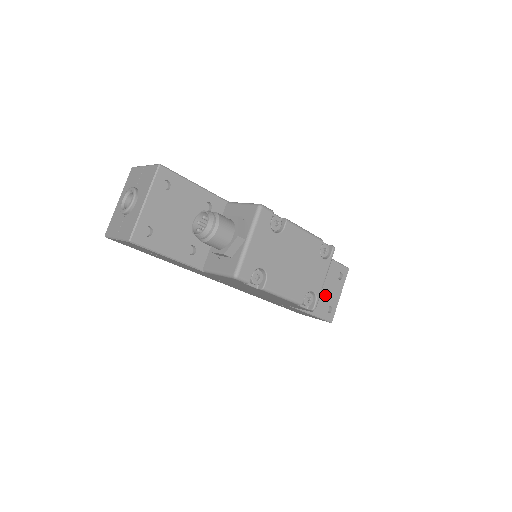
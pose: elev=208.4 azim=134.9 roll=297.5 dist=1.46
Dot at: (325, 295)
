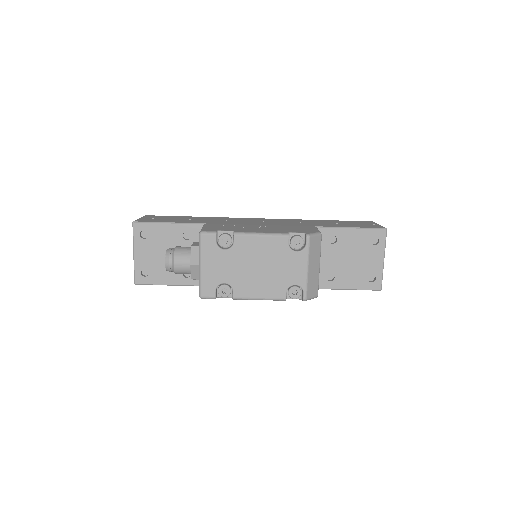
Dot at: (359, 266)
